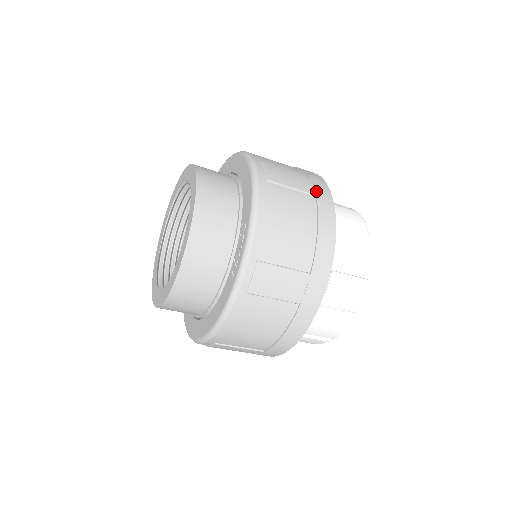
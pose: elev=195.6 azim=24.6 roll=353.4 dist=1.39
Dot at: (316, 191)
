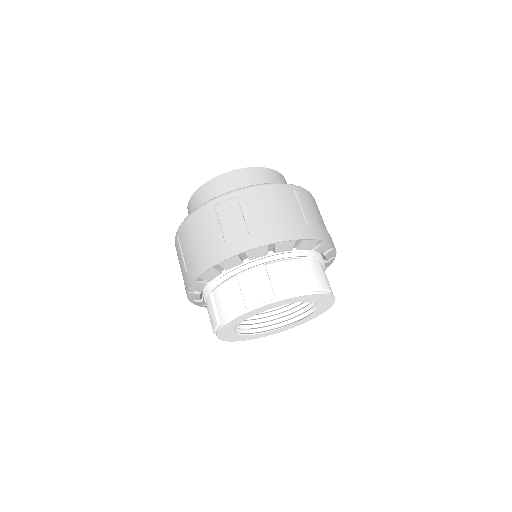
Dot at: occluded
